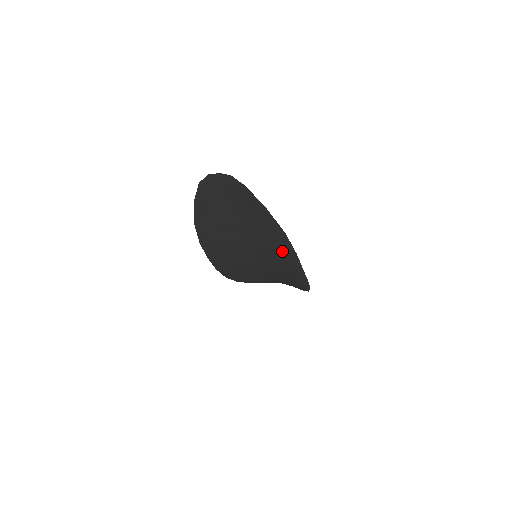
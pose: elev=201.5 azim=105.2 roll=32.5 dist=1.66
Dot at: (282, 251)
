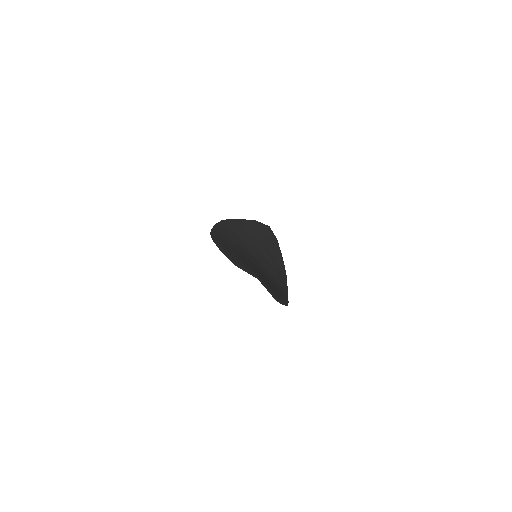
Dot at: occluded
